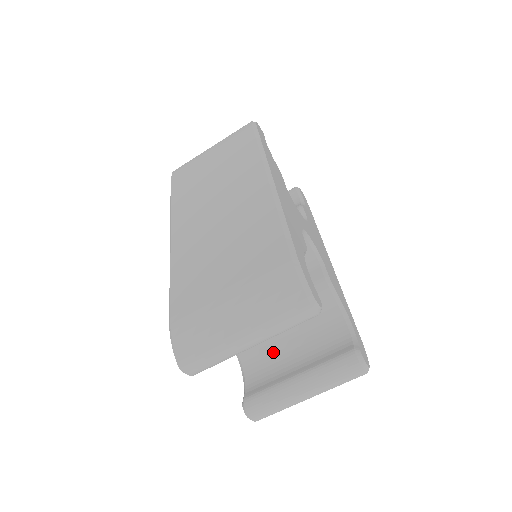
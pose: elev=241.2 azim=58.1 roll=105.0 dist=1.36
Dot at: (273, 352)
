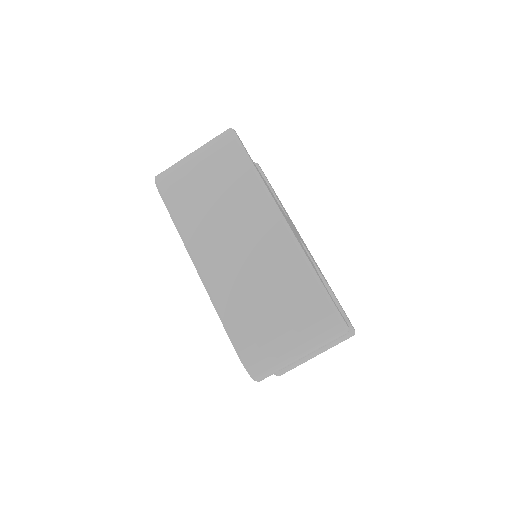
Dot at: occluded
